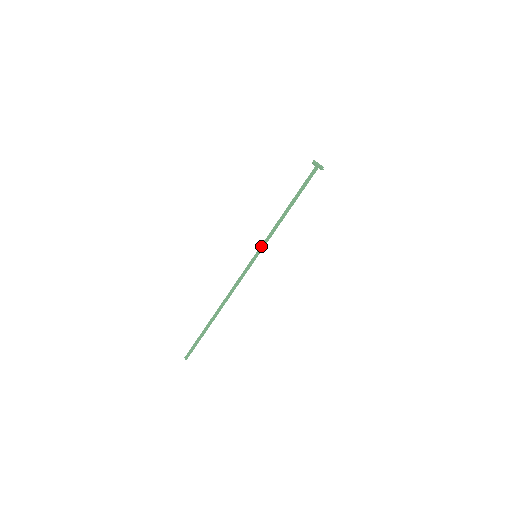
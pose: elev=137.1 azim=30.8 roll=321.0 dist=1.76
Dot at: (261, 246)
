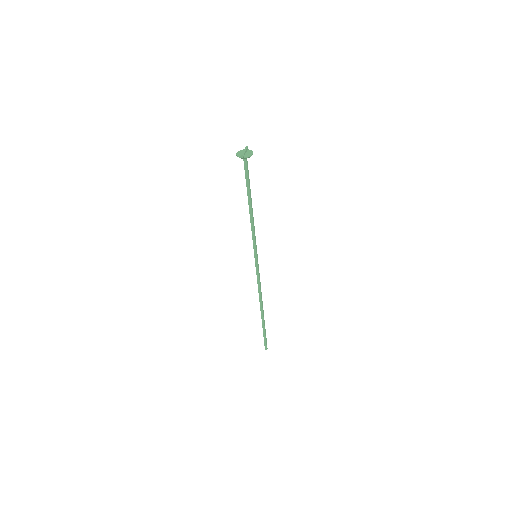
Dot at: (253, 246)
